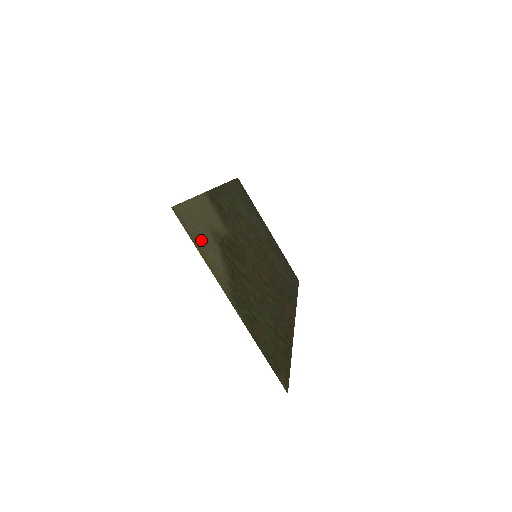
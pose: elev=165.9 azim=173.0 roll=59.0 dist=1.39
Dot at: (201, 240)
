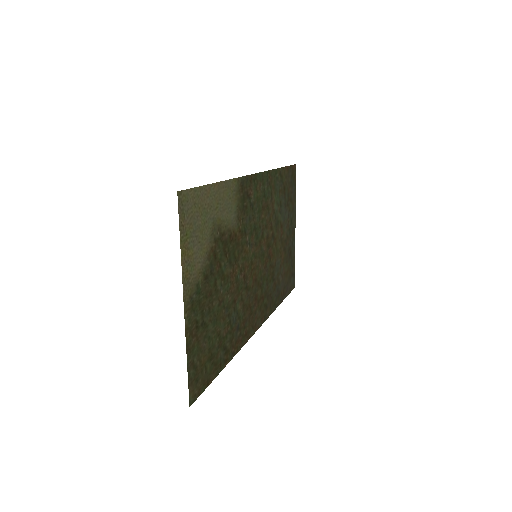
Dot at: (193, 232)
